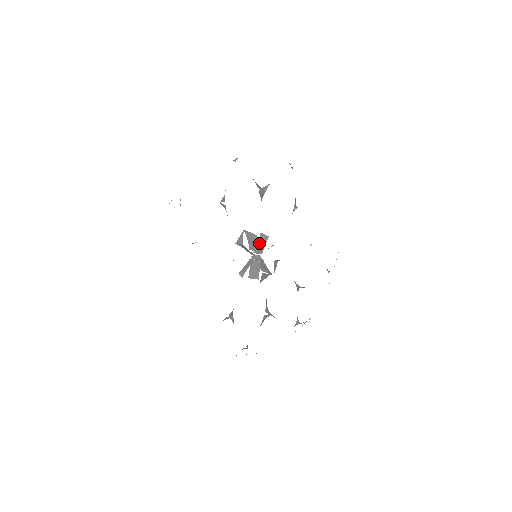
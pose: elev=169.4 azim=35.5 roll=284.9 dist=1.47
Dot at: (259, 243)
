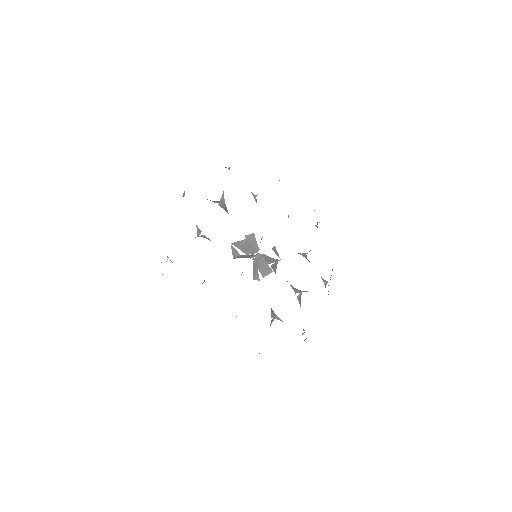
Dot at: occluded
